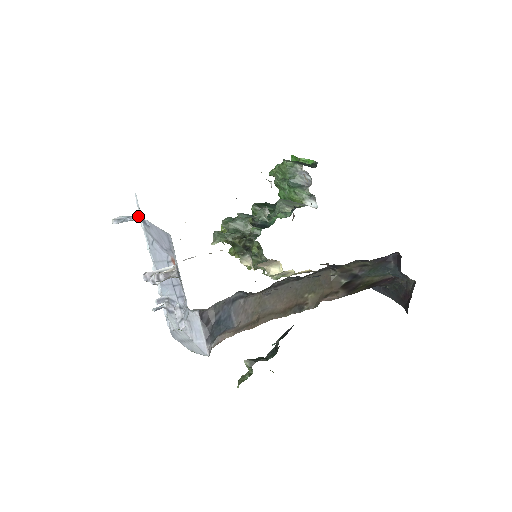
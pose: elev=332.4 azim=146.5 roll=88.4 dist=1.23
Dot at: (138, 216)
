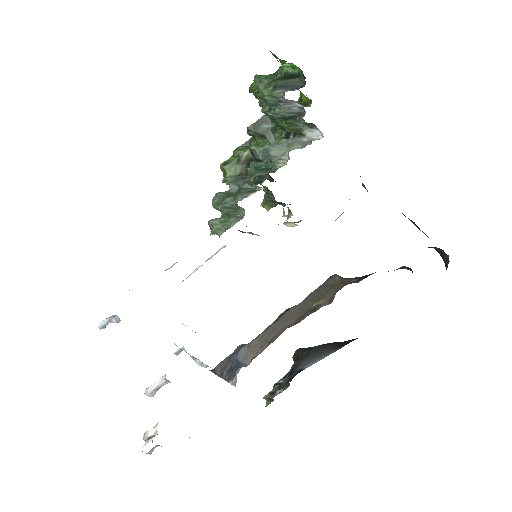
Dot at: (116, 317)
